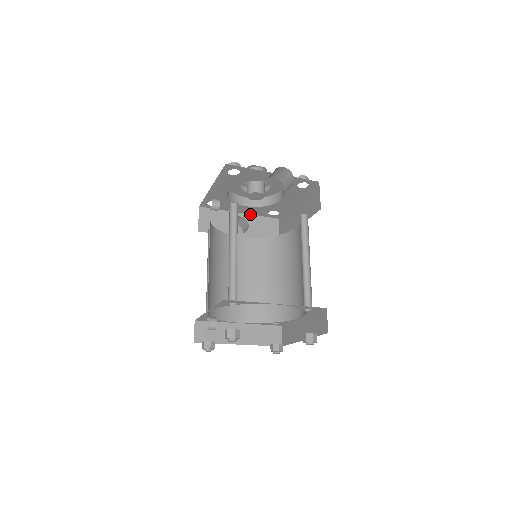
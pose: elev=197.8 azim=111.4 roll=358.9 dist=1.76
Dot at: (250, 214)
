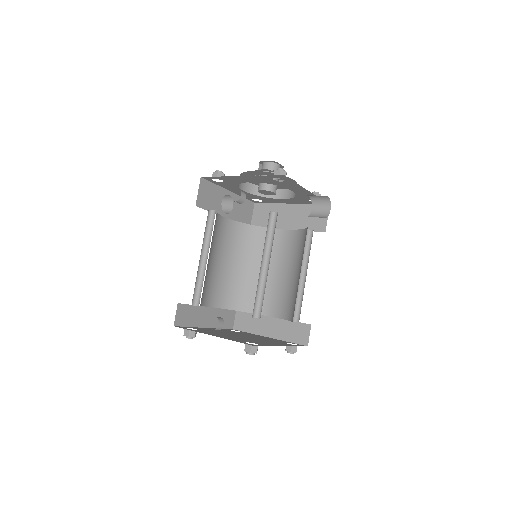
Dot at: (236, 194)
